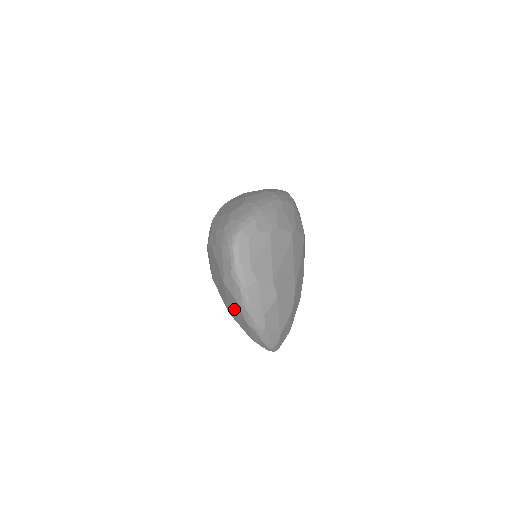
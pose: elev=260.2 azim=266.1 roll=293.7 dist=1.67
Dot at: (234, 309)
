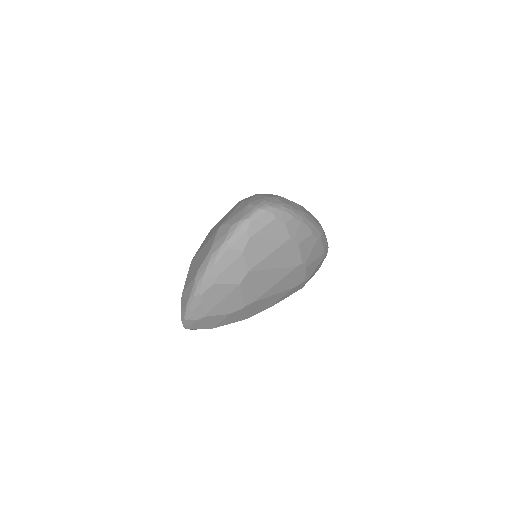
Dot at: (200, 257)
